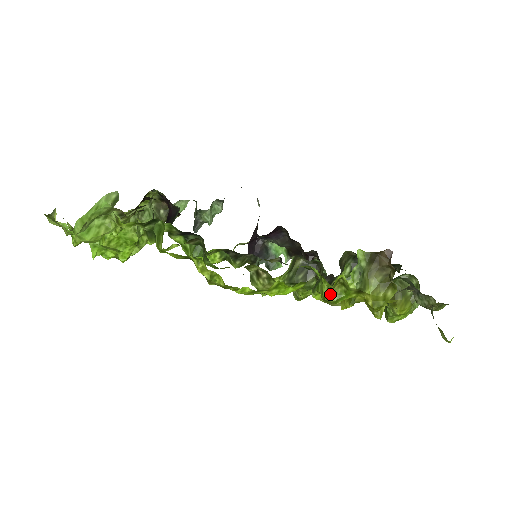
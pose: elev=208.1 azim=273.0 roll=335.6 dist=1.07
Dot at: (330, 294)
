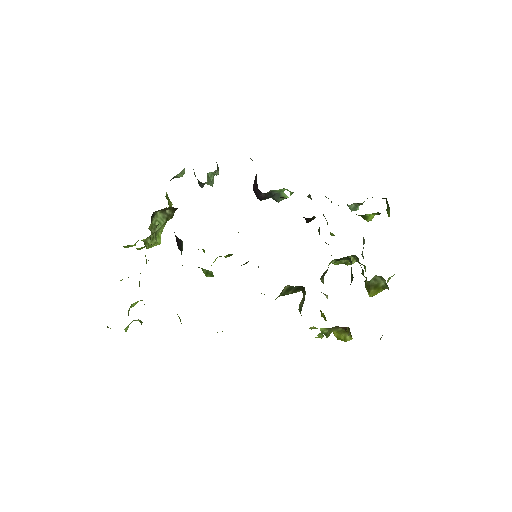
Dot at: occluded
